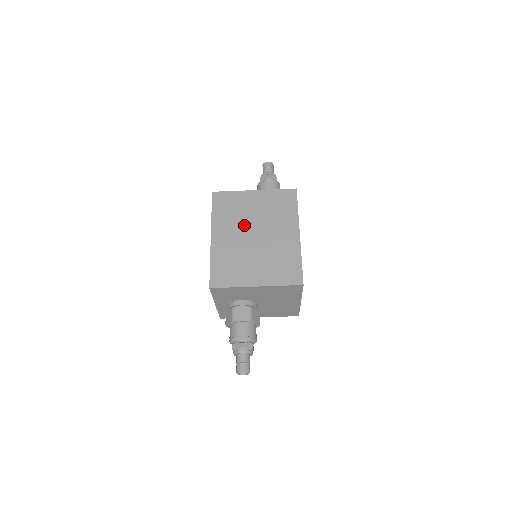
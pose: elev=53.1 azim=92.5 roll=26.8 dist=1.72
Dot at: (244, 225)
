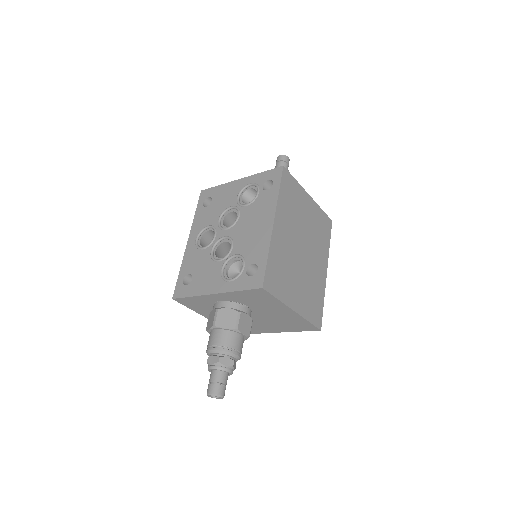
Dot at: (298, 230)
